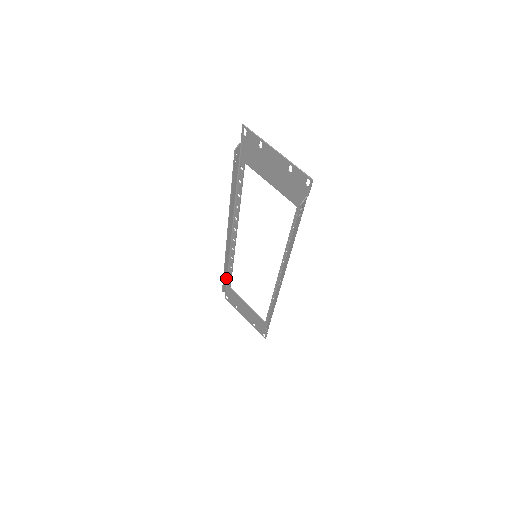
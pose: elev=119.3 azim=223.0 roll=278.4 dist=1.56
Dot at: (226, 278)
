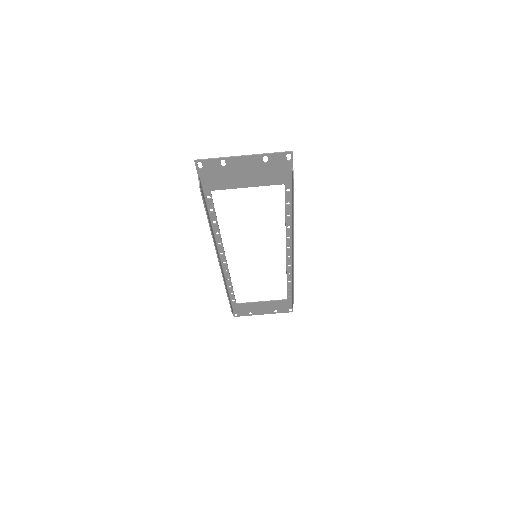
Dot at: occluded
